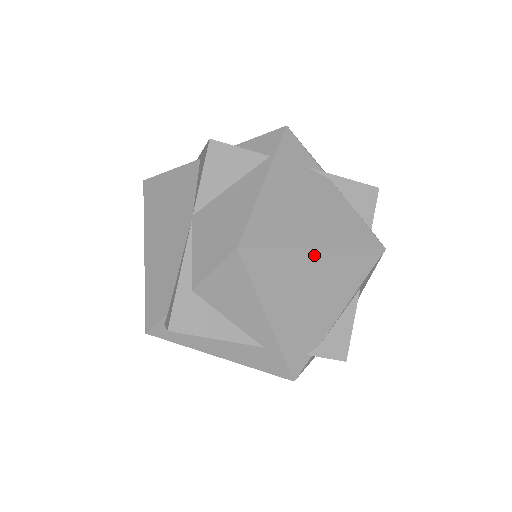
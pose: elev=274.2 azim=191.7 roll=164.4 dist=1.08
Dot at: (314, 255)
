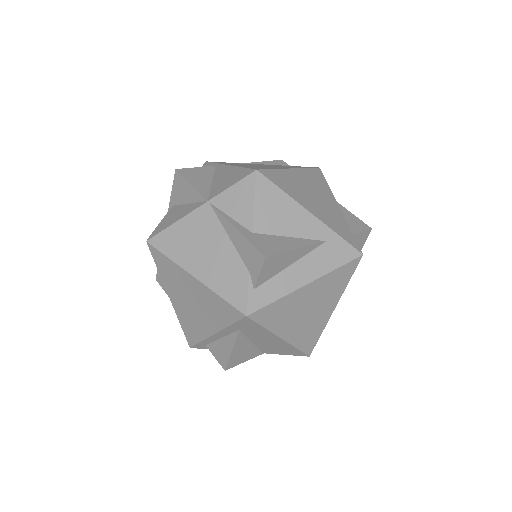
Dot at: (294, 172)
